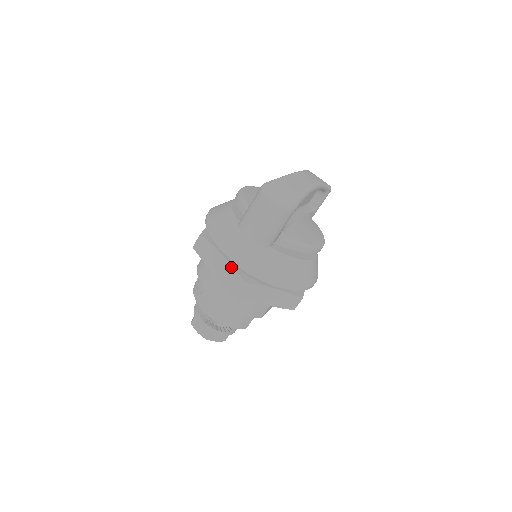
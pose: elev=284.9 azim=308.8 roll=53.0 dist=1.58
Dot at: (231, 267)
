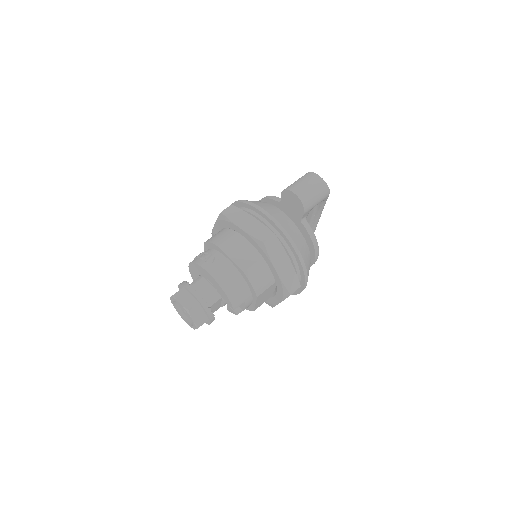
Dot at: (262, 224)
